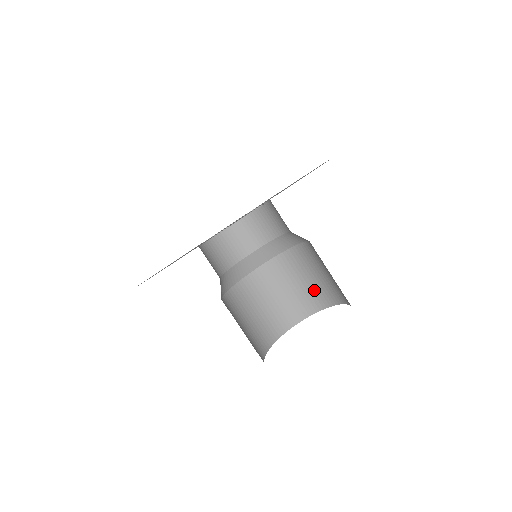
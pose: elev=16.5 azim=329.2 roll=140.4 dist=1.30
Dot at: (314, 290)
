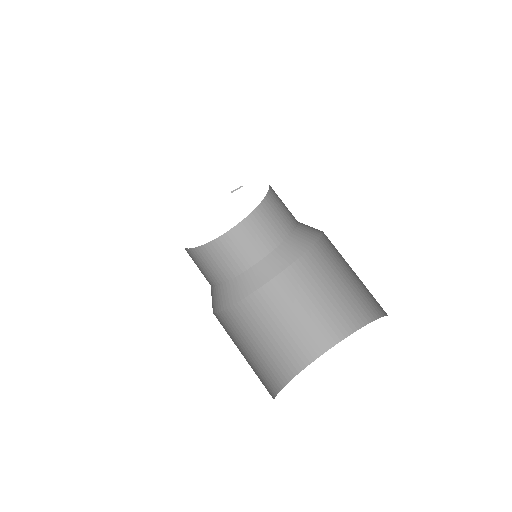
Dot at: (349, 299)
